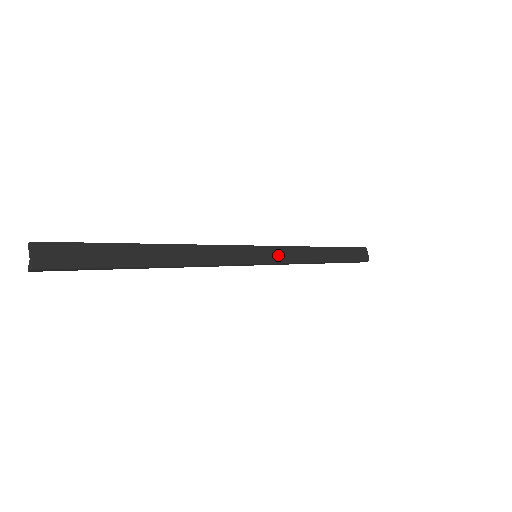
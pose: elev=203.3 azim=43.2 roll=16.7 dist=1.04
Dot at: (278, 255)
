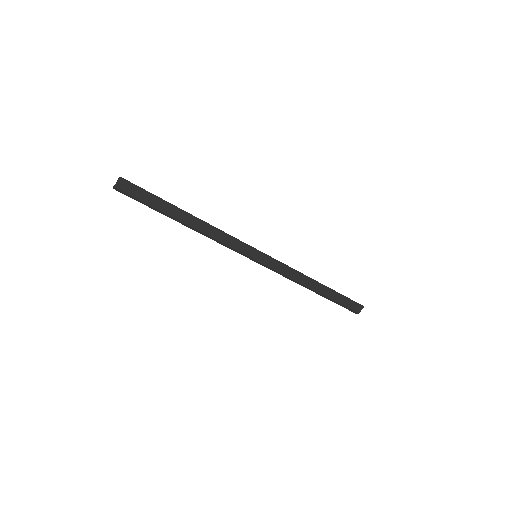
Dot at: (273, 266)
